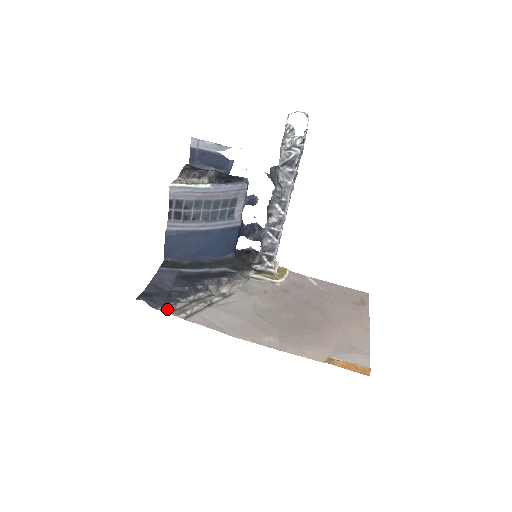
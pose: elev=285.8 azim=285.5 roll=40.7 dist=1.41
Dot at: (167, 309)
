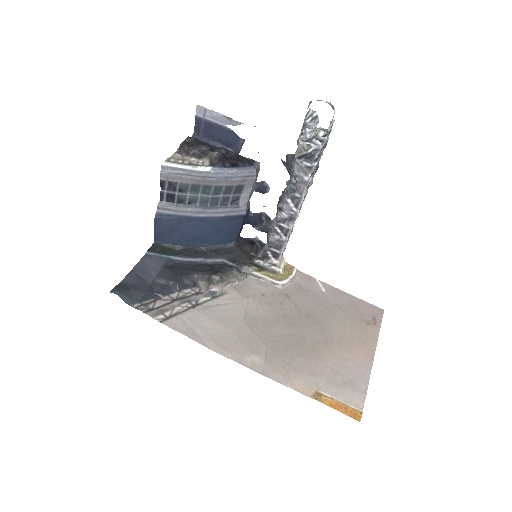
Dot at: (143, 307)
